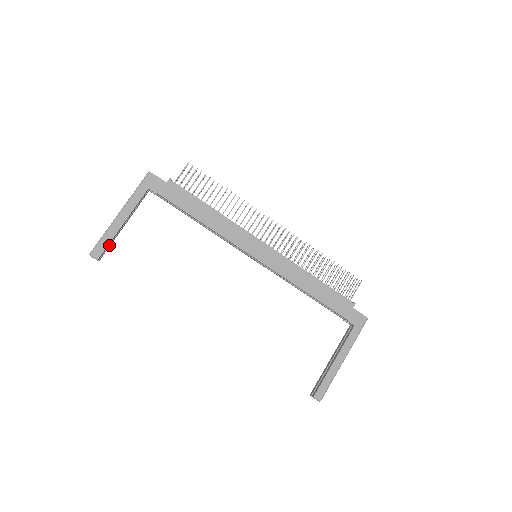
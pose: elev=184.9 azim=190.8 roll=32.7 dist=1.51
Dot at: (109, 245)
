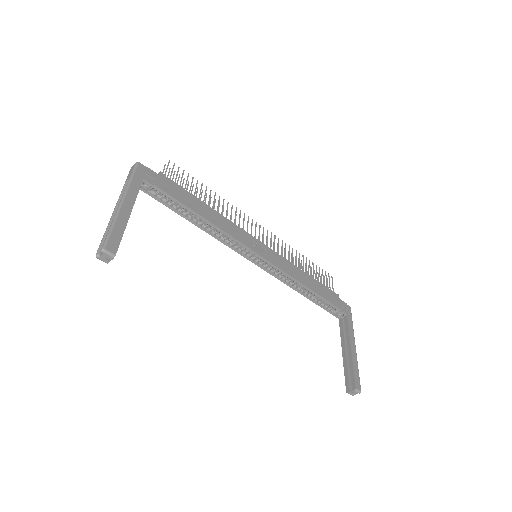
Dot at: occluded
